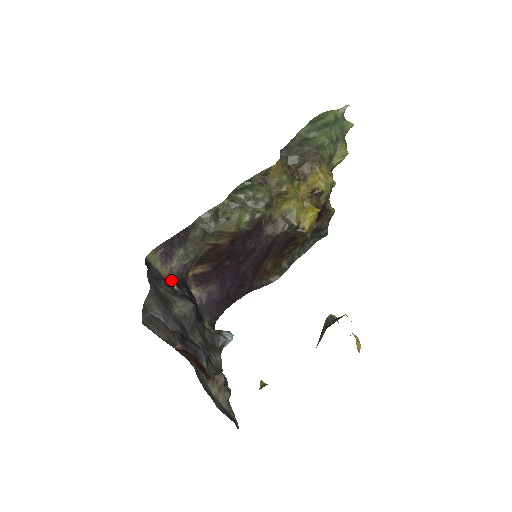
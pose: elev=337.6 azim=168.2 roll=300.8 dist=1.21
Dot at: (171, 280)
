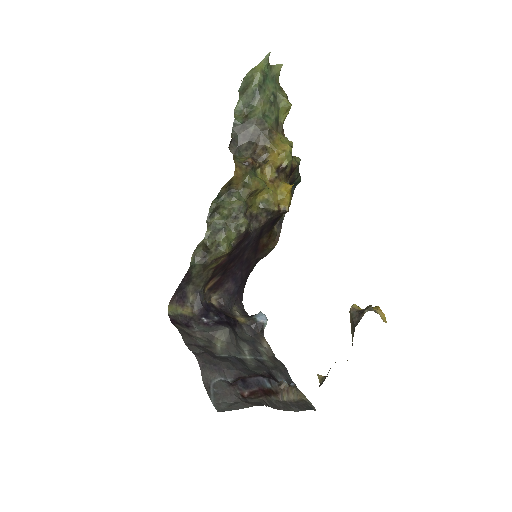
Dot at: (197, 314)
